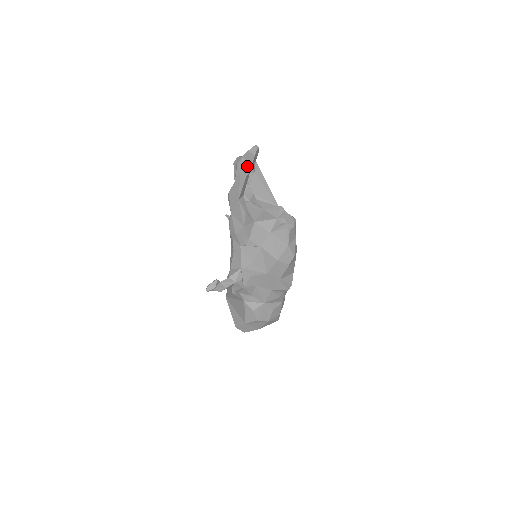
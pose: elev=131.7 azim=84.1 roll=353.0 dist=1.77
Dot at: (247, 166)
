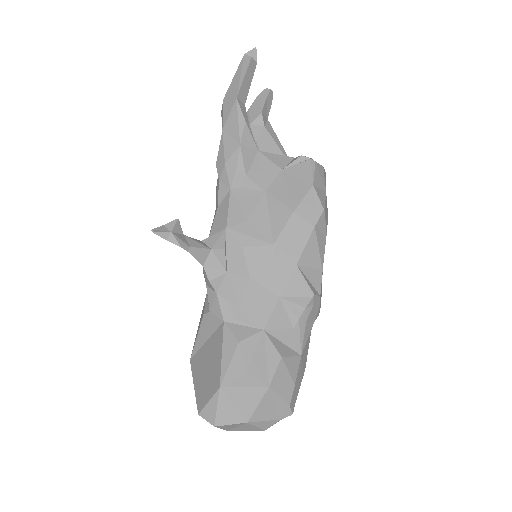
Dot at: (254, 51)
